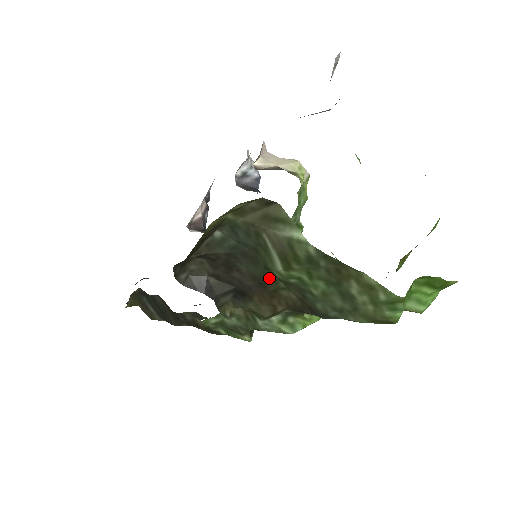
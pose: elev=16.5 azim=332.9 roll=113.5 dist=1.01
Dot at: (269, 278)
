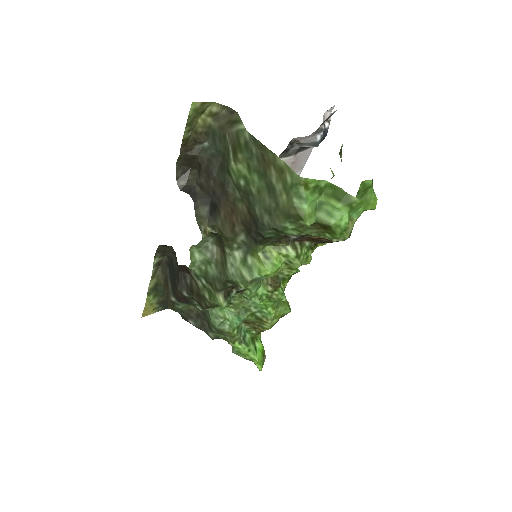
Dot at: (230, 185)
